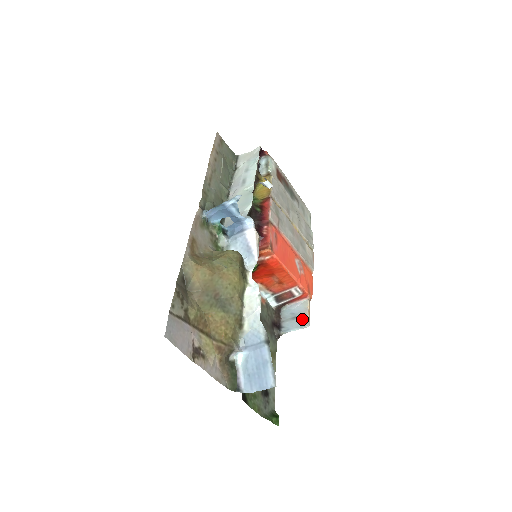
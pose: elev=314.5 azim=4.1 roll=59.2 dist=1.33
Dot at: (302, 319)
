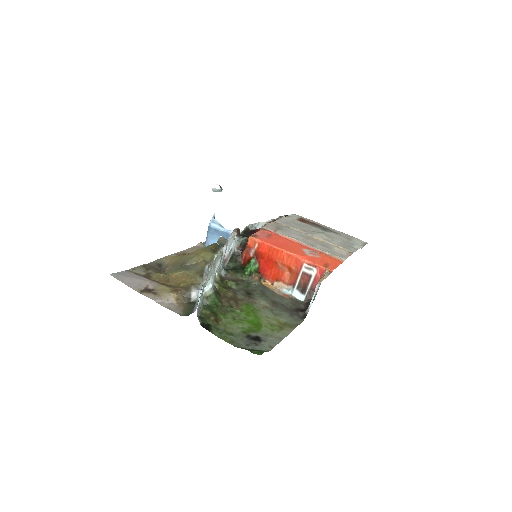
Dot at: occluded
